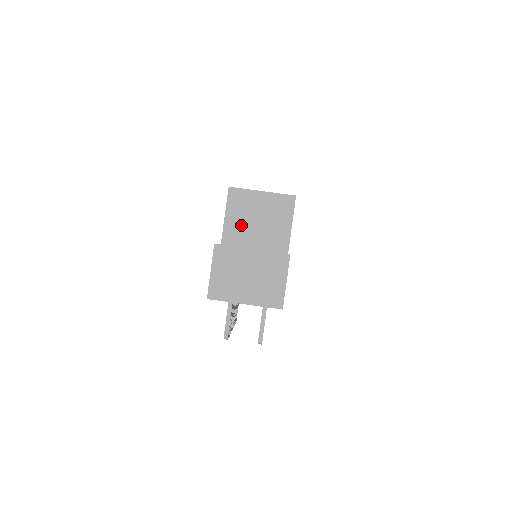
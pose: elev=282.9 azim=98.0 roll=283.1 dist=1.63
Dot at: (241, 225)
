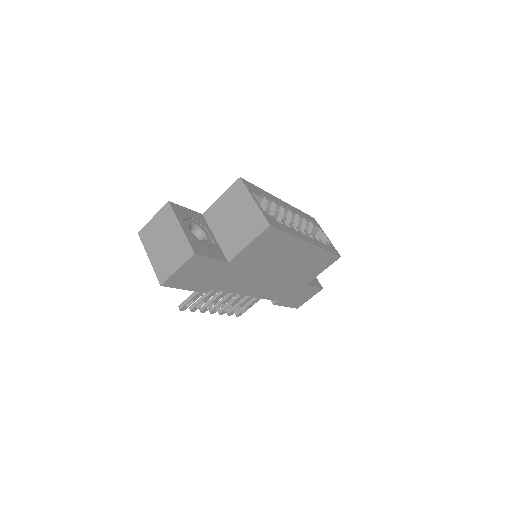
Dot at: (223, 212)
